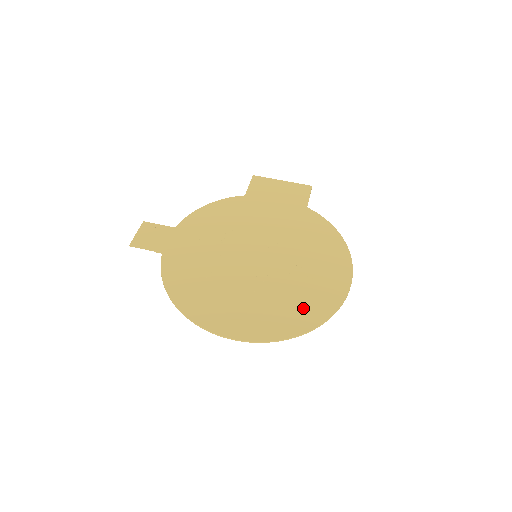
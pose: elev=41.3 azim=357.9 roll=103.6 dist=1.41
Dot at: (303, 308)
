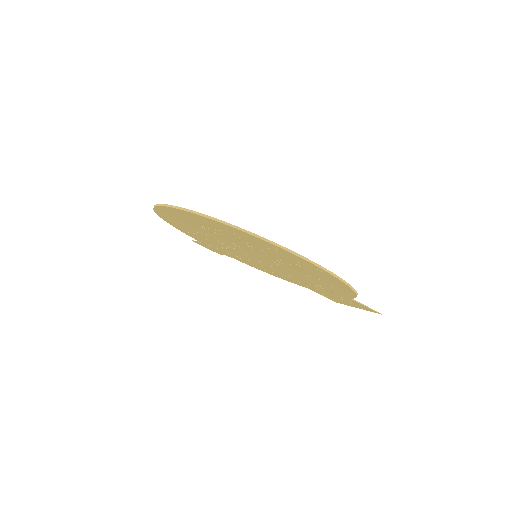
Dot at: occluded
